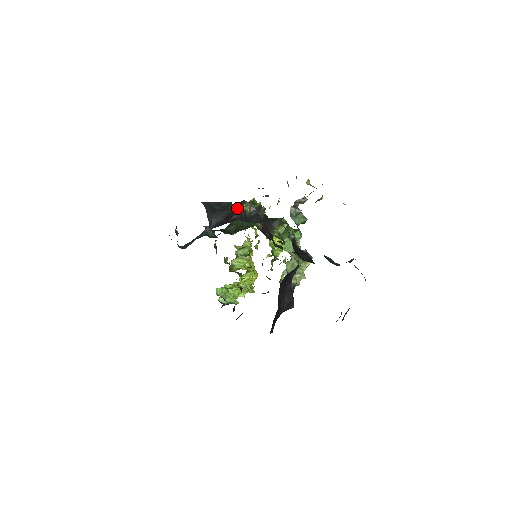
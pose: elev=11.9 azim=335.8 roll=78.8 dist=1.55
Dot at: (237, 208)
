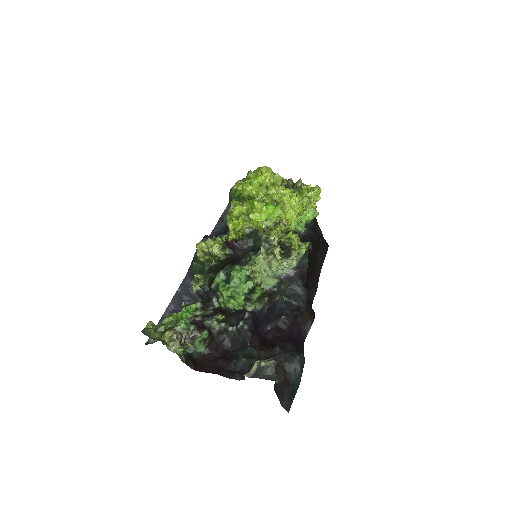
Dot at: occluded
